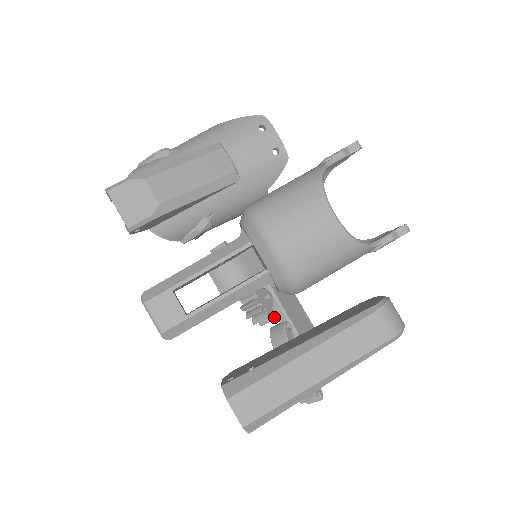
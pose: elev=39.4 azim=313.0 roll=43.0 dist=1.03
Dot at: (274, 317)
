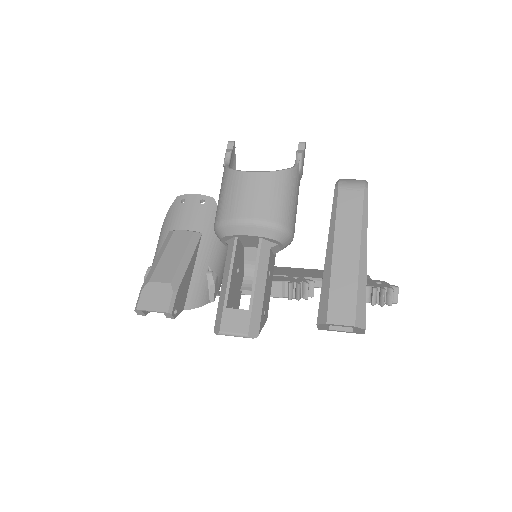
Dot at: (312, 281)
